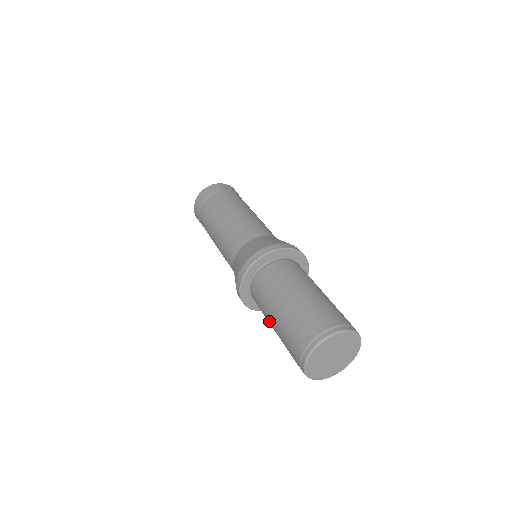
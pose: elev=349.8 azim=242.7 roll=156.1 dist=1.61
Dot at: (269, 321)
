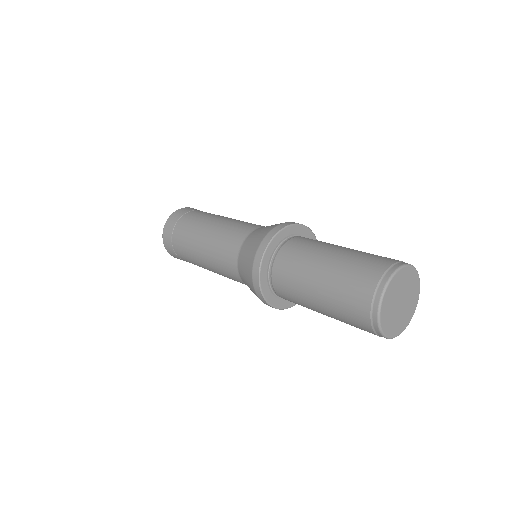
Dot at: (310, 273)
